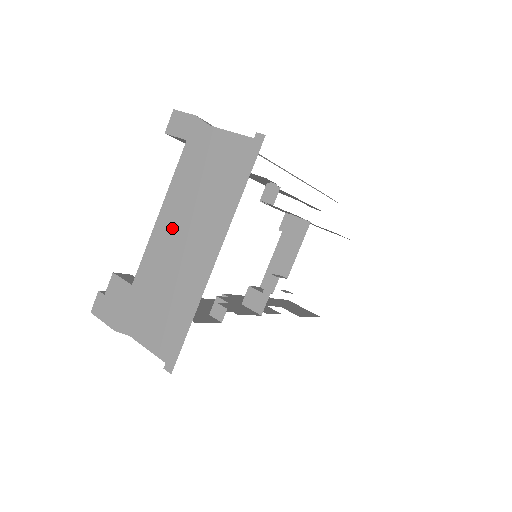
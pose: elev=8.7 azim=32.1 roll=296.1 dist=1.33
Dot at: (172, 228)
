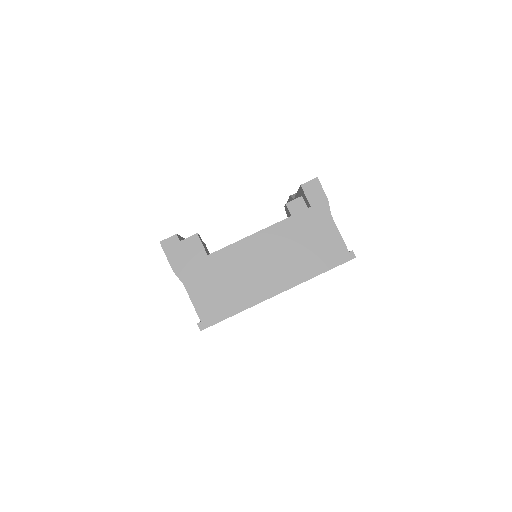
Dot at: (262, 249)
